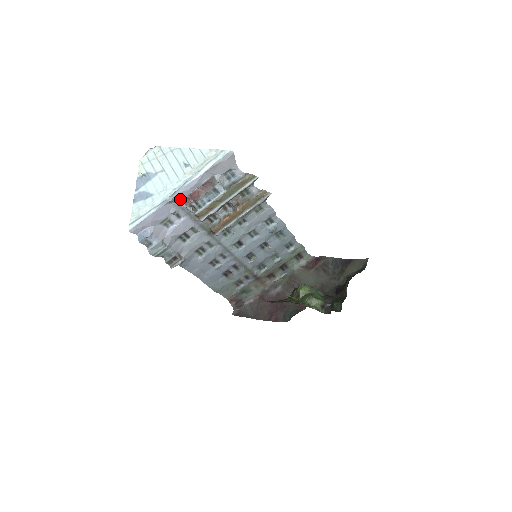
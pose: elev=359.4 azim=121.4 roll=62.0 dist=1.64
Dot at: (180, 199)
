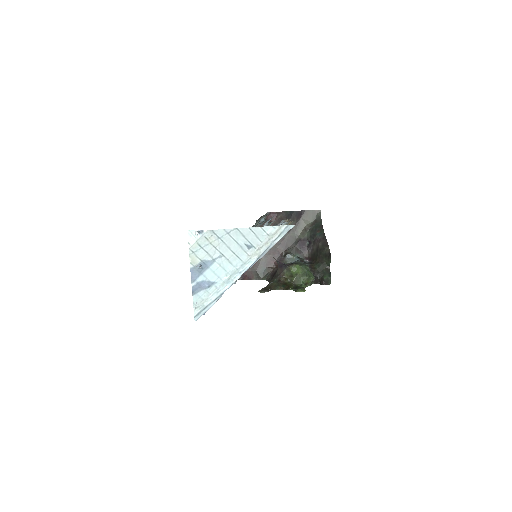
Dot at: occluded
